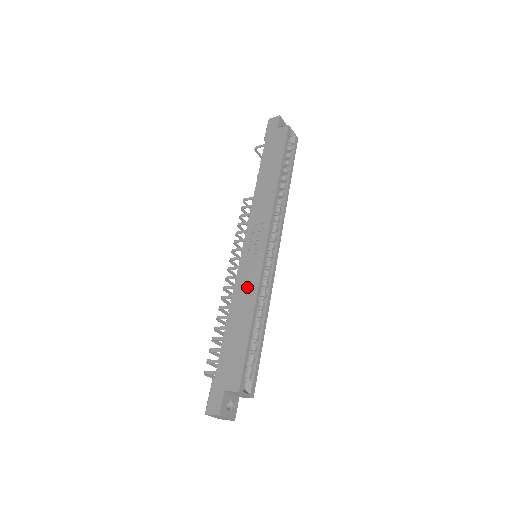
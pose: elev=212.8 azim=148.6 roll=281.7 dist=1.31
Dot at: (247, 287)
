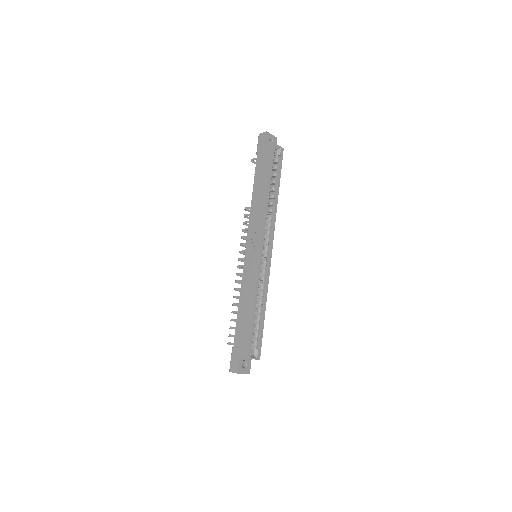
Dot at: (249, 284)
